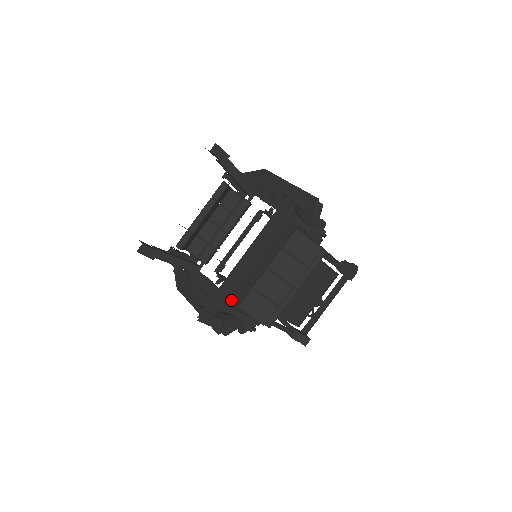
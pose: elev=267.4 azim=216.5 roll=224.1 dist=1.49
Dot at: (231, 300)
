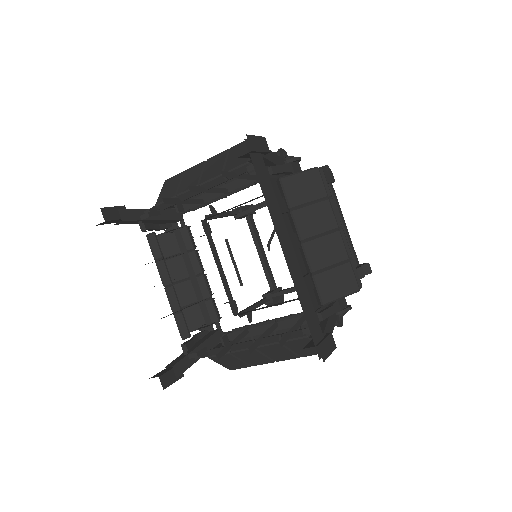
Dot at: occluded
